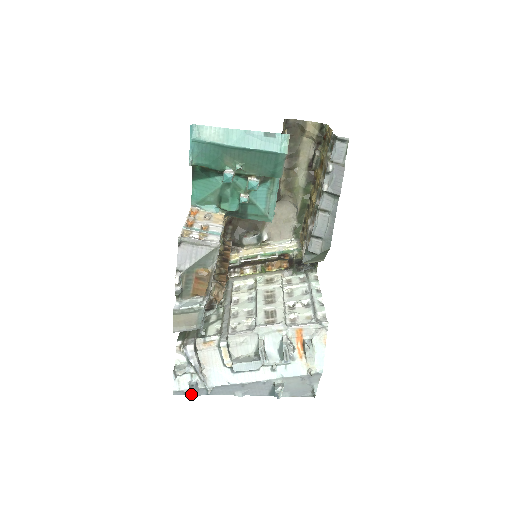
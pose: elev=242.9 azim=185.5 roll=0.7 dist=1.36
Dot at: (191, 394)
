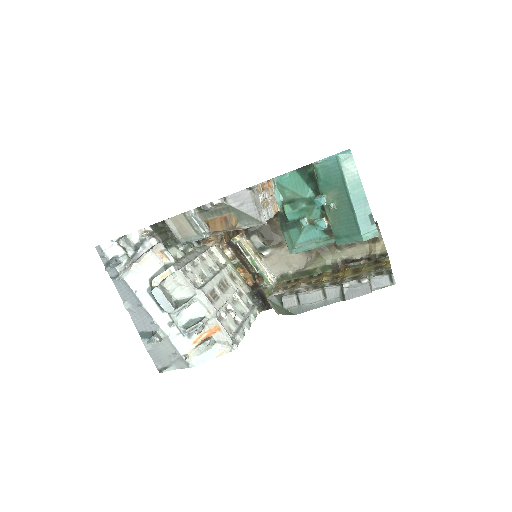
Dot at: (104, 263)
